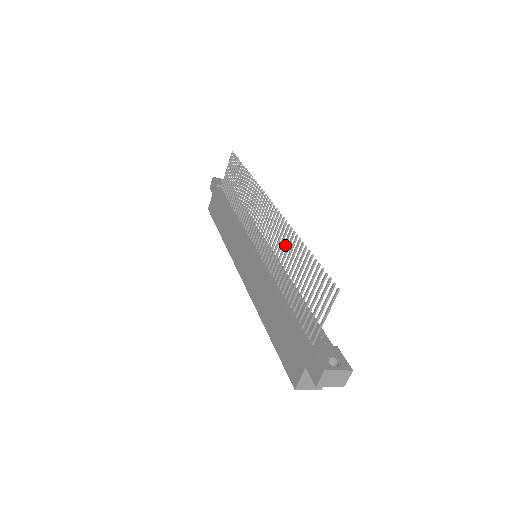
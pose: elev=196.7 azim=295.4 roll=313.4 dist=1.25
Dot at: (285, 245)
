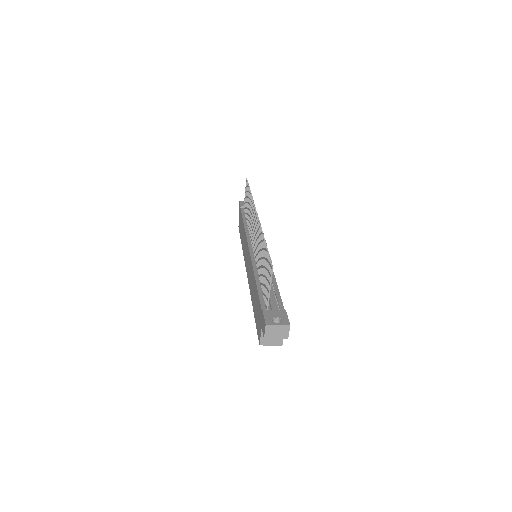
Dot at: (260, 243)
